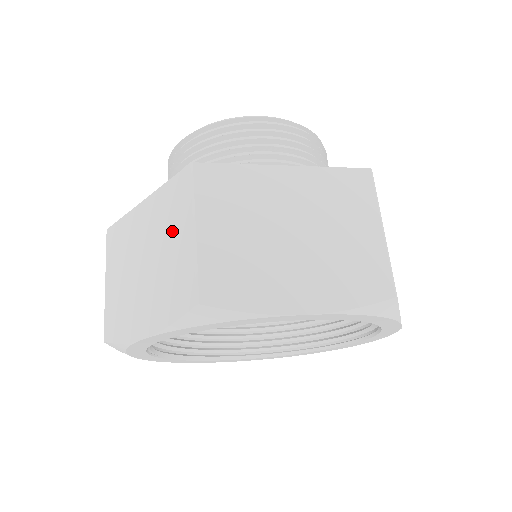
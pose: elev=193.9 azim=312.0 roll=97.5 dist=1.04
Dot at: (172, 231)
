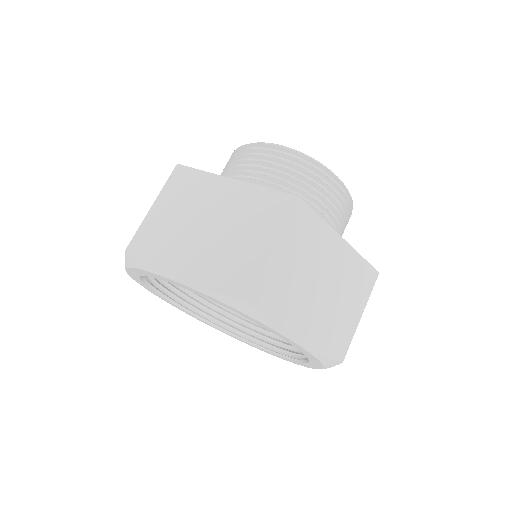
Dot at: (253, 229)
